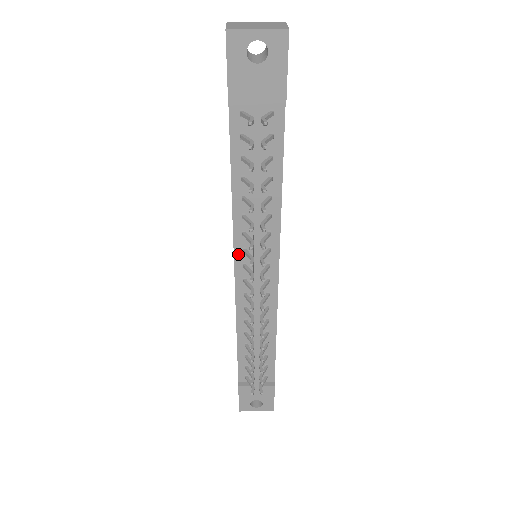
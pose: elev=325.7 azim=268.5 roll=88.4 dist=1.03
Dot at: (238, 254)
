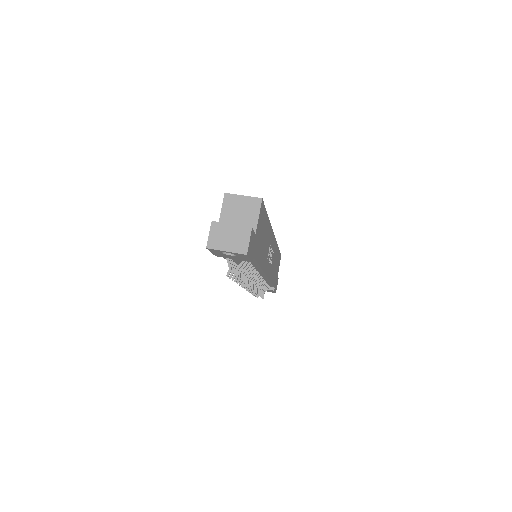
Dot at: occluded
